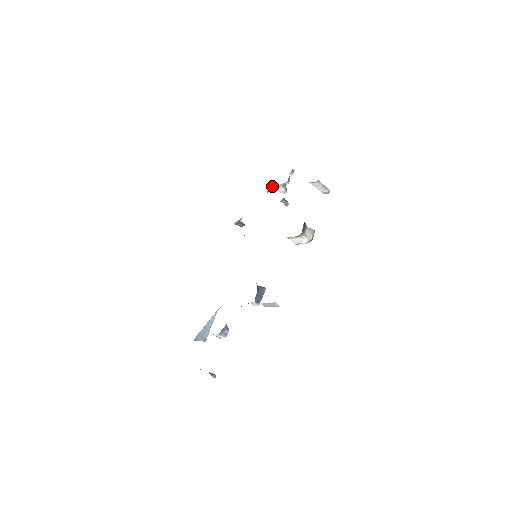
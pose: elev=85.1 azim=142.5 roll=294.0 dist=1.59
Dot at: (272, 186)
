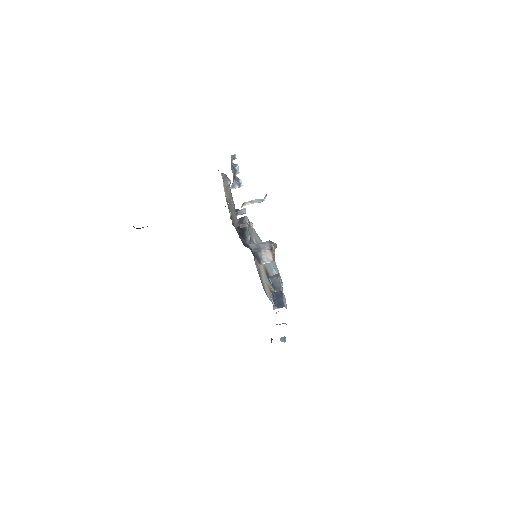
Dot at: (228, 181)
